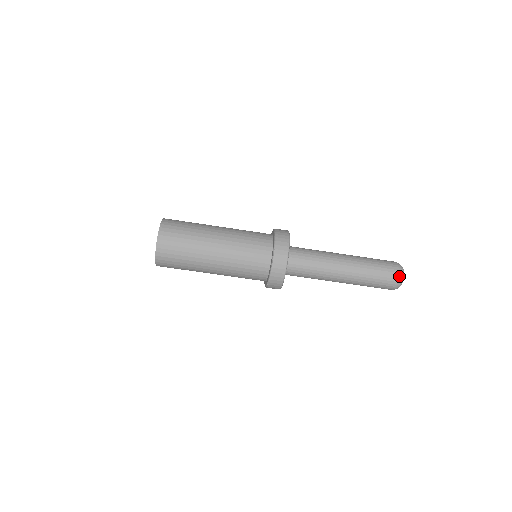
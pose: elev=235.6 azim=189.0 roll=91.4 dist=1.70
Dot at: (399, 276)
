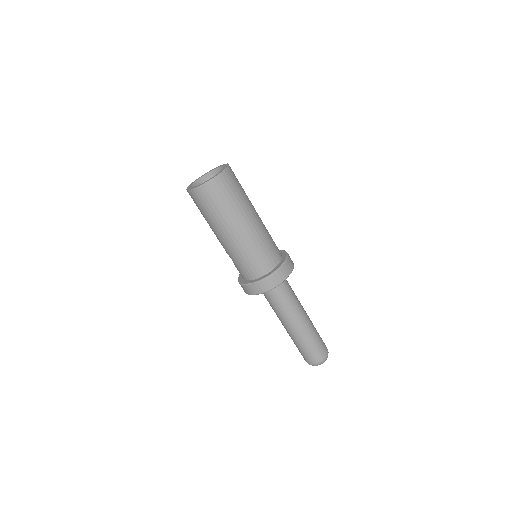
Dot at: (325, 357)
